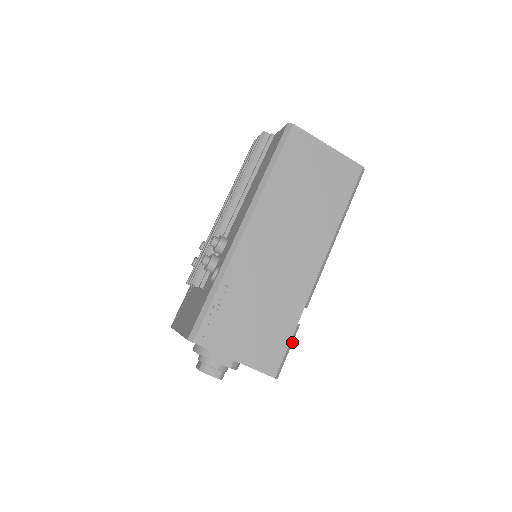
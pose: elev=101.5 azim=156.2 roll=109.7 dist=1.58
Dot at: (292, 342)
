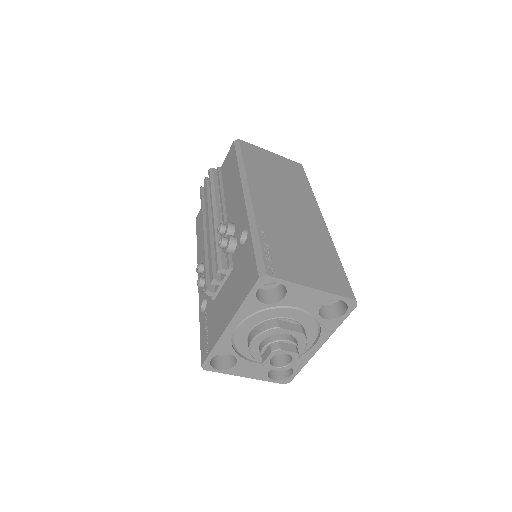
Dot at: occluded
